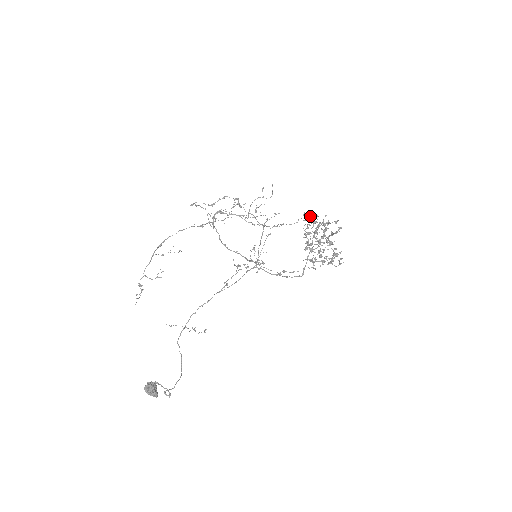
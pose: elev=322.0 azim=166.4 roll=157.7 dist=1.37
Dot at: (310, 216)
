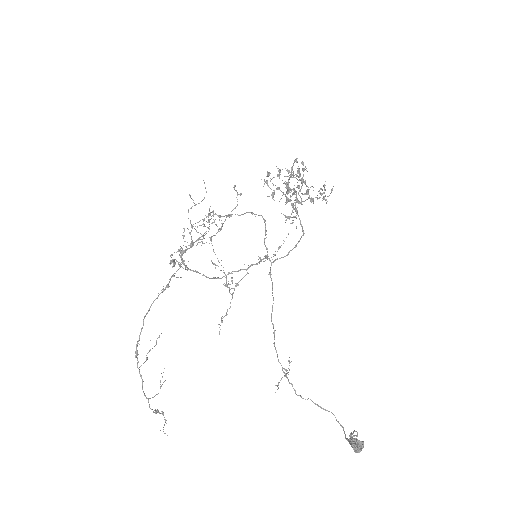
Dot at: occluded
